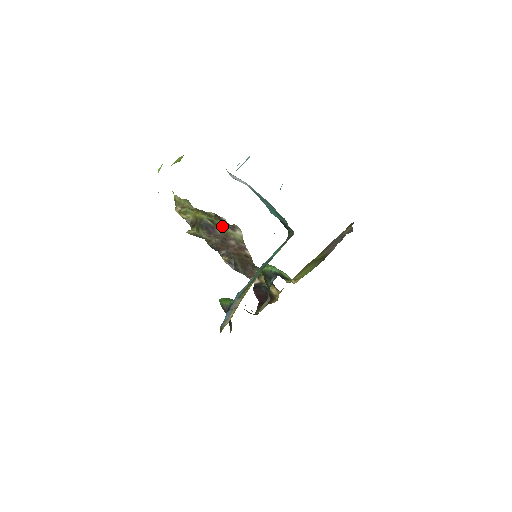
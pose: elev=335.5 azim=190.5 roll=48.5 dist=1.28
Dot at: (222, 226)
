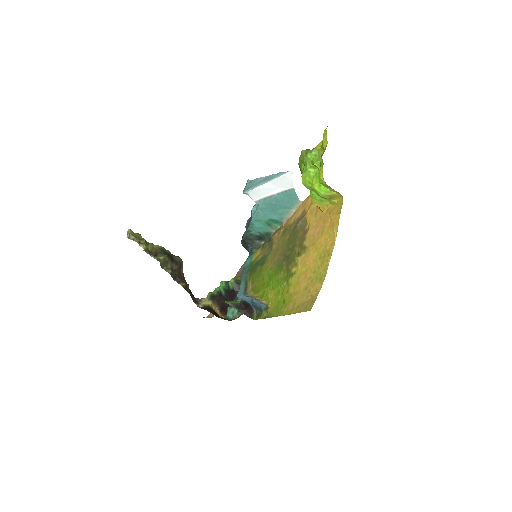
Dot at: (175, 256)
